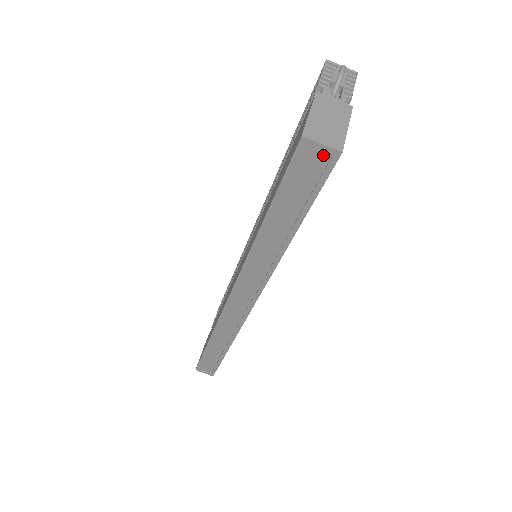
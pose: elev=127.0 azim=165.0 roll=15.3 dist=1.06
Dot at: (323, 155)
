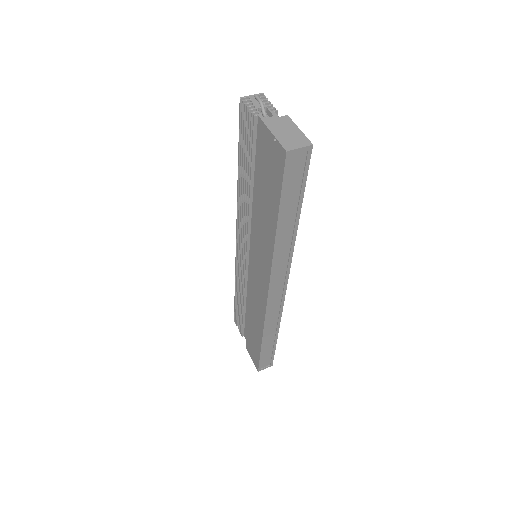
Dot at: (302, 154)
